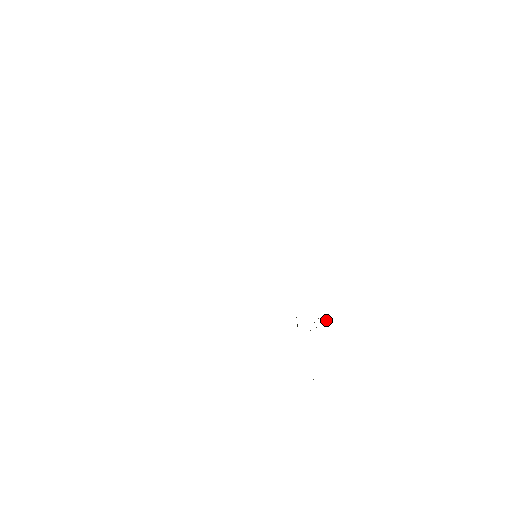
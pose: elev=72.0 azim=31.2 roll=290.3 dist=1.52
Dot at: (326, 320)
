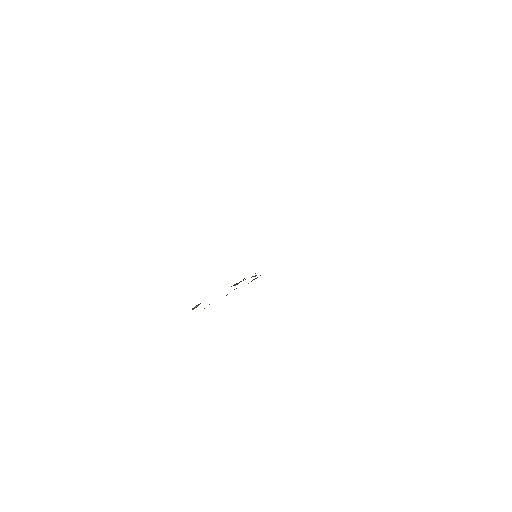
Dot at: occluded
